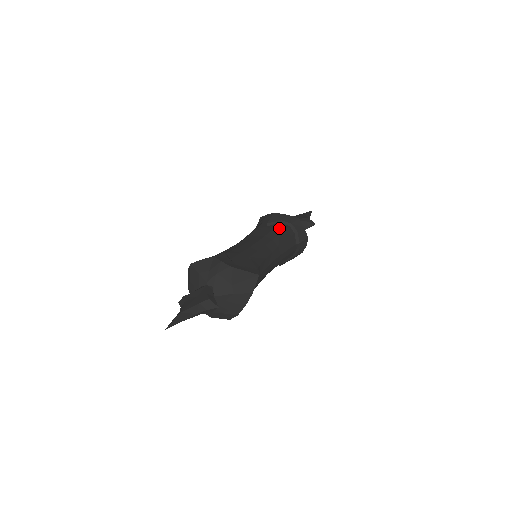
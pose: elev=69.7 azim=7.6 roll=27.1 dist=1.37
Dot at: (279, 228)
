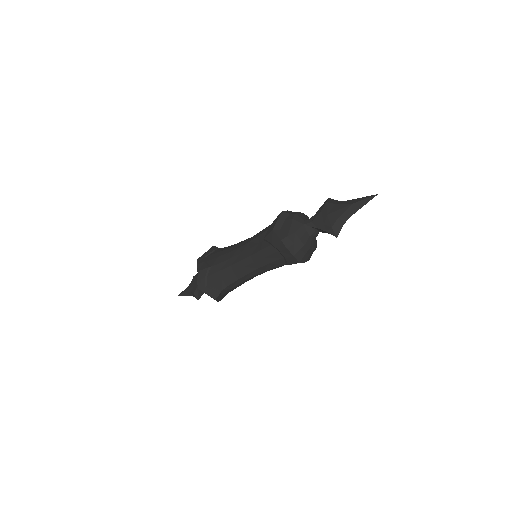
Dot at: (266, 251)
